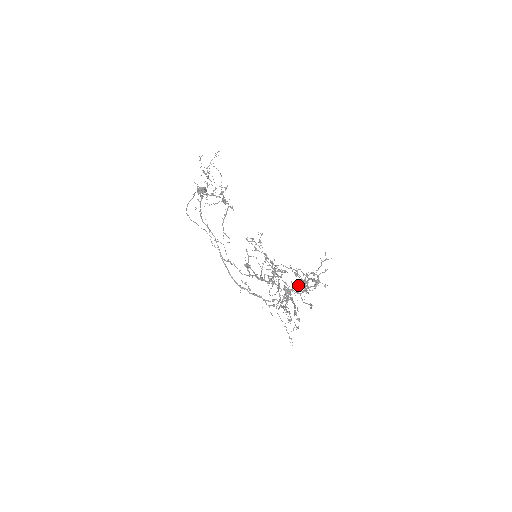
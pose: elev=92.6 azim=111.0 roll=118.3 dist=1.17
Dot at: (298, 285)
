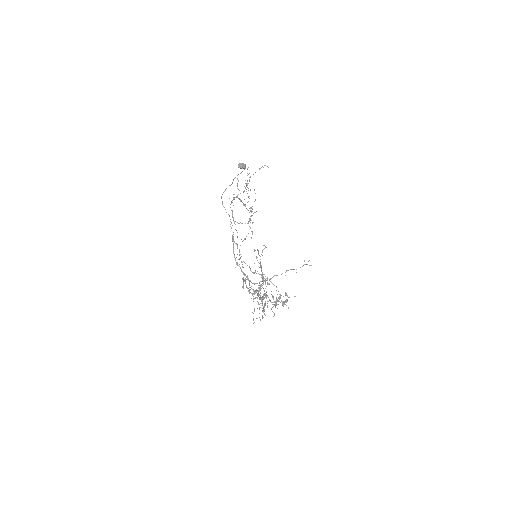
Dot at: occluded
